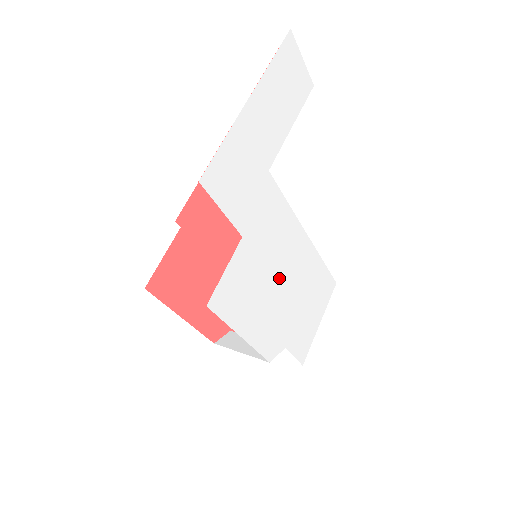
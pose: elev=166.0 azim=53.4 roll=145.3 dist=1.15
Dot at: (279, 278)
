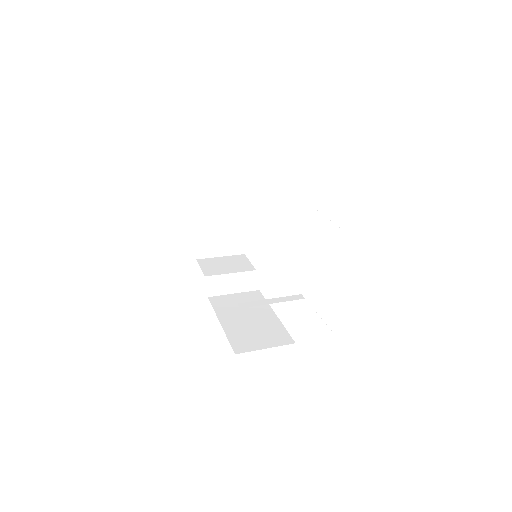
Dot at: occluded
